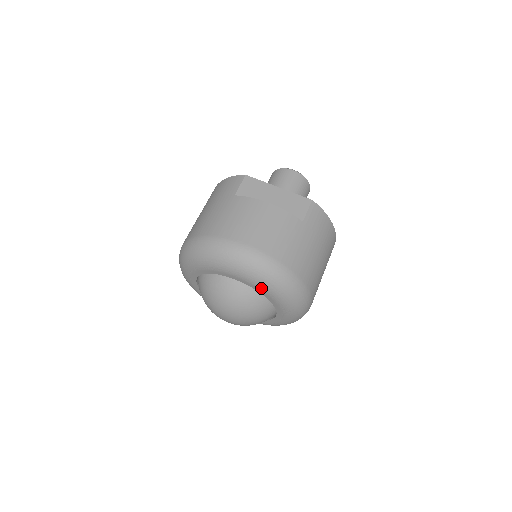
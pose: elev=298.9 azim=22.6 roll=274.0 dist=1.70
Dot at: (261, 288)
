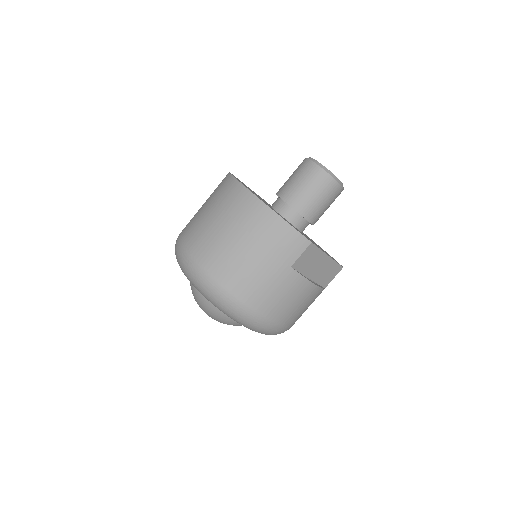
Dot at: occluded
